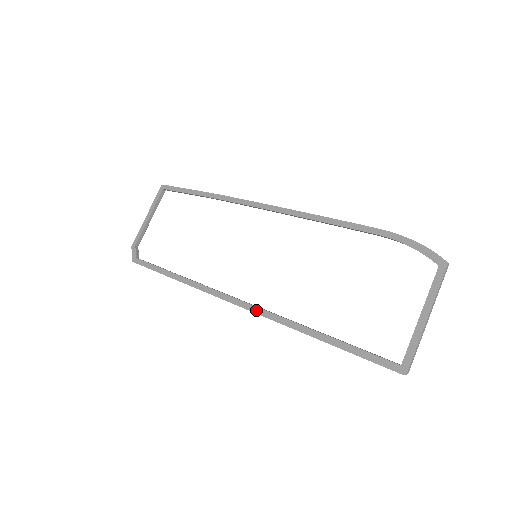
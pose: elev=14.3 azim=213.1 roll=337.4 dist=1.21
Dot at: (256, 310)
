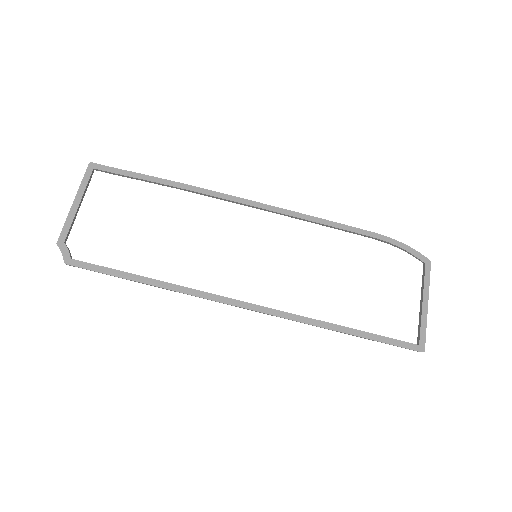
Dot at: (275, 313)
